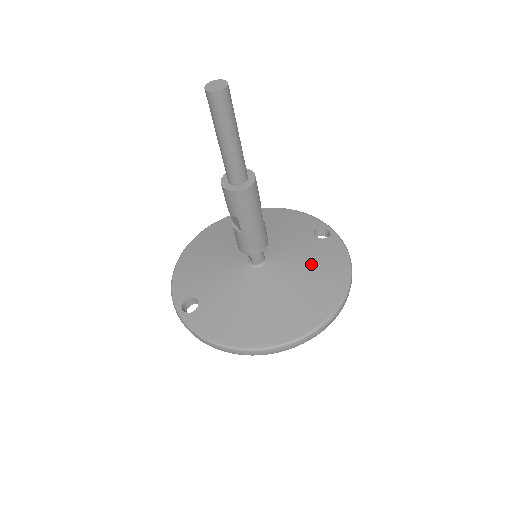
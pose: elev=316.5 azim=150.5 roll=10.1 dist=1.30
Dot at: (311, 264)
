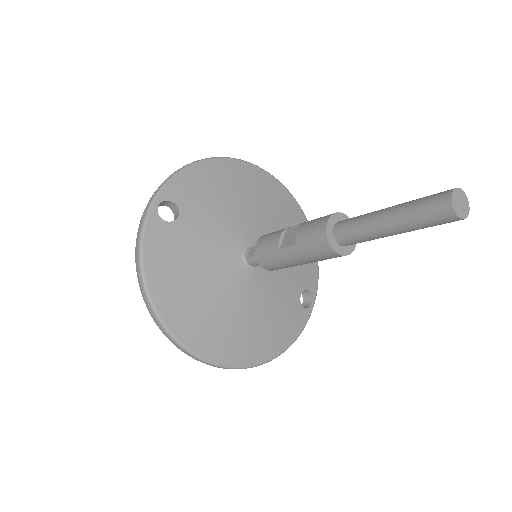
Dot at: (272, 313)
